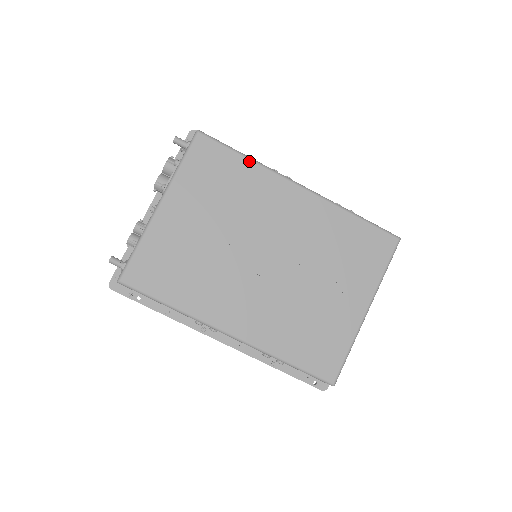
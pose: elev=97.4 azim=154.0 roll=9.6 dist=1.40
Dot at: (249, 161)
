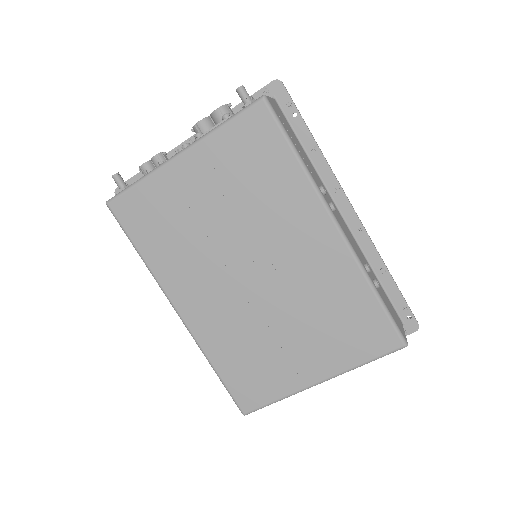
Dot at: (298, 165)
